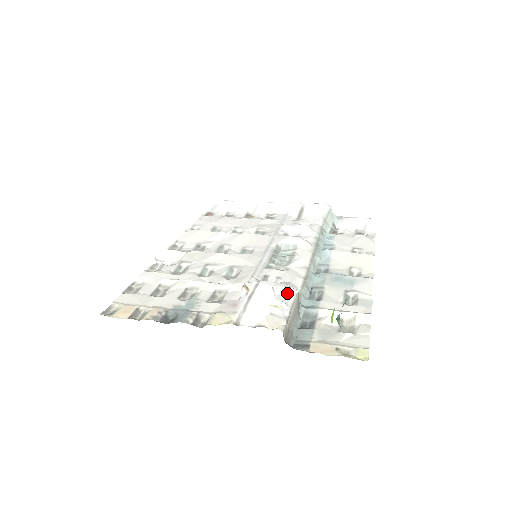
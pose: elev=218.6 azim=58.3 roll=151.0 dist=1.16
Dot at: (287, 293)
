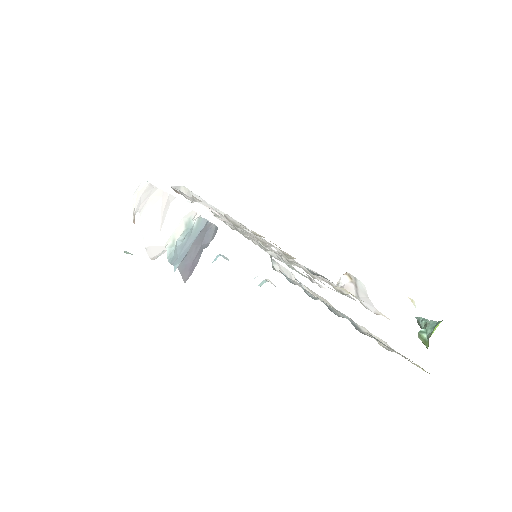
Dot at: (353, 298)
